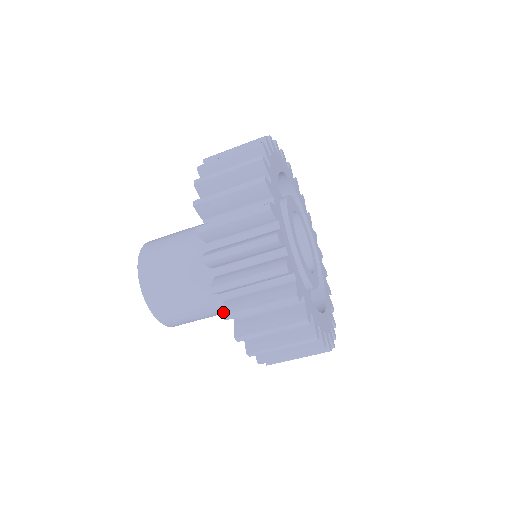
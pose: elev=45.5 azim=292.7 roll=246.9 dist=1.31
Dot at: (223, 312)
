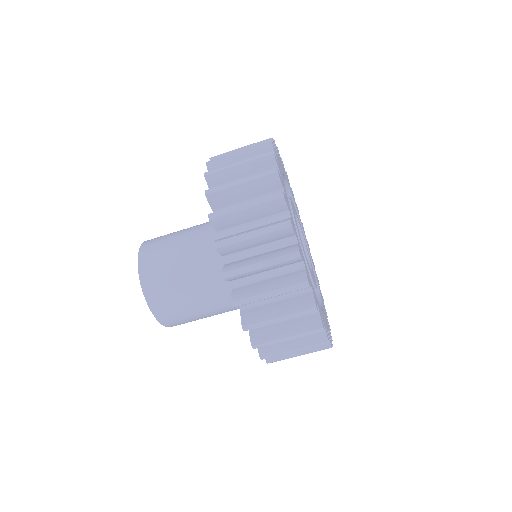
Dot at: (223, 270)
